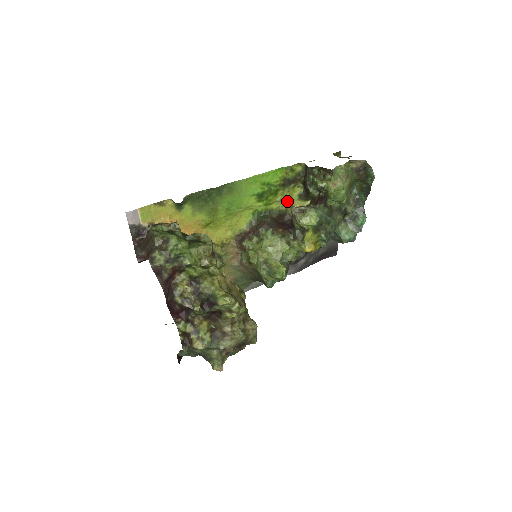
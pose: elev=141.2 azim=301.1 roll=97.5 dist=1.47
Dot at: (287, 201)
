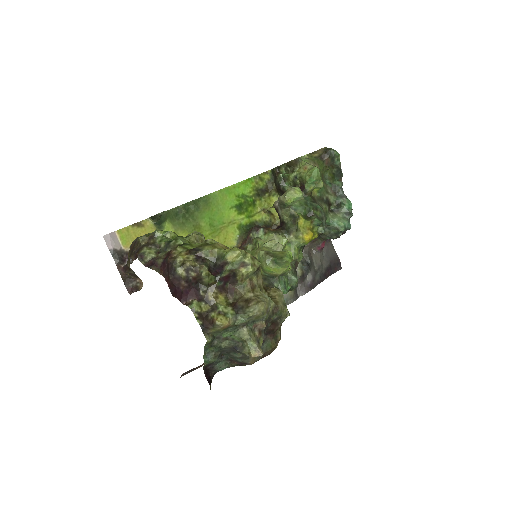
Dot at: (268, 210)
